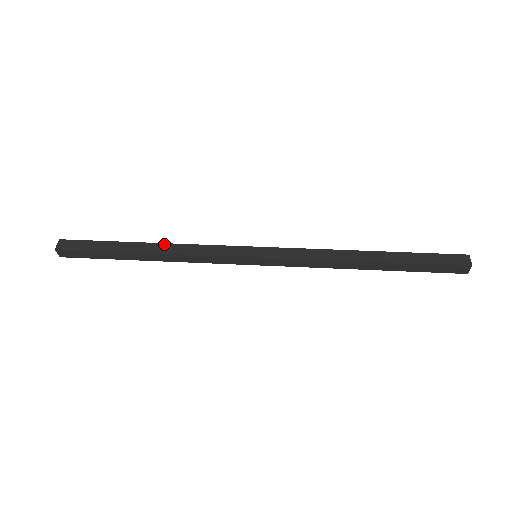
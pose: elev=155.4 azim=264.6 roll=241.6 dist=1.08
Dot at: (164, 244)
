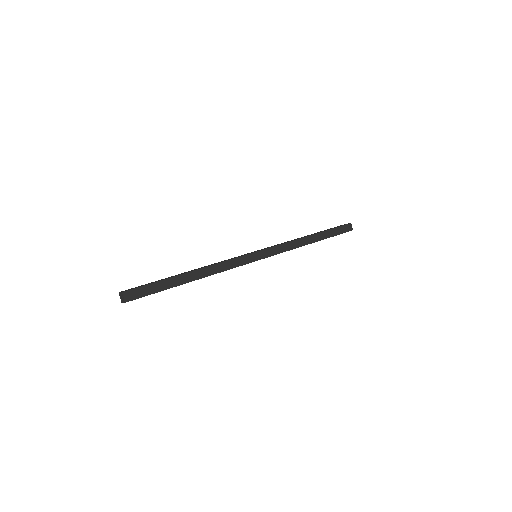
Dot at: (198, 268)
